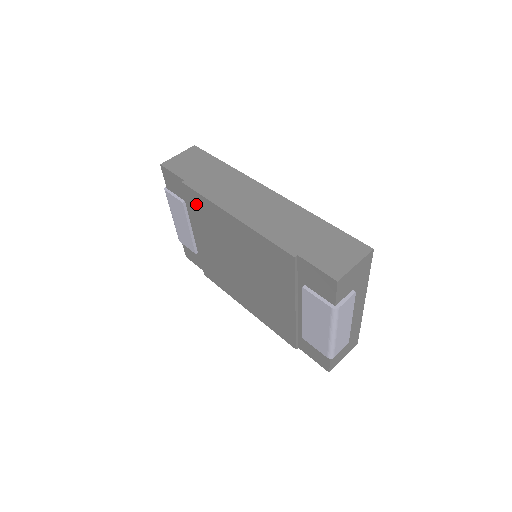
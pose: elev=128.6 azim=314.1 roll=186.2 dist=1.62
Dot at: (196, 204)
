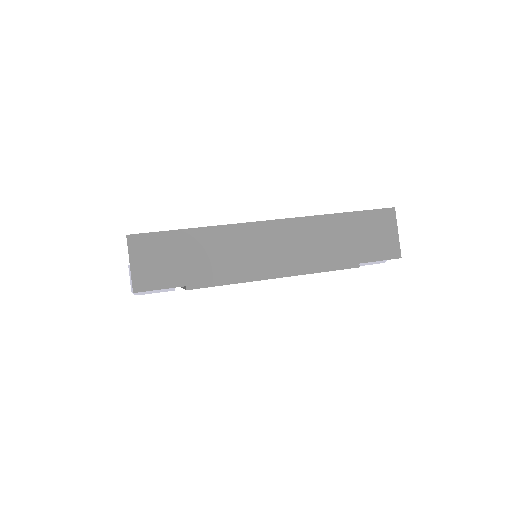
Dot at: occluded
